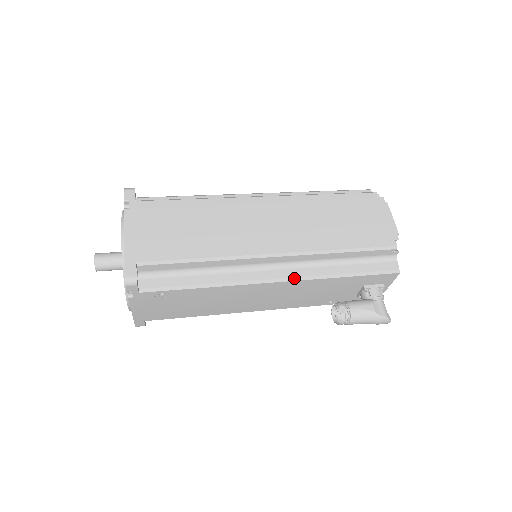
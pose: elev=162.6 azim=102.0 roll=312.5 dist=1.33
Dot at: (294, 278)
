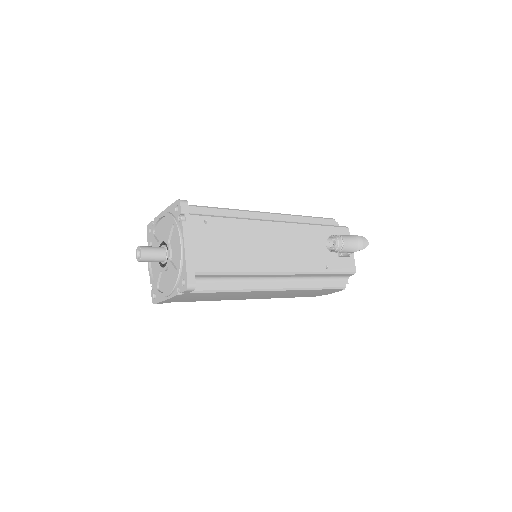
Dot at: (288, 222)
